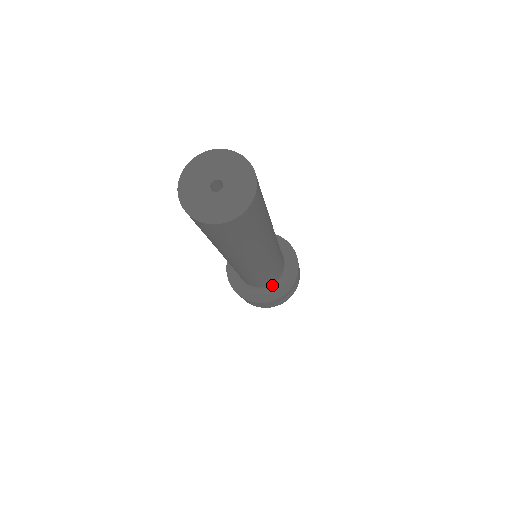
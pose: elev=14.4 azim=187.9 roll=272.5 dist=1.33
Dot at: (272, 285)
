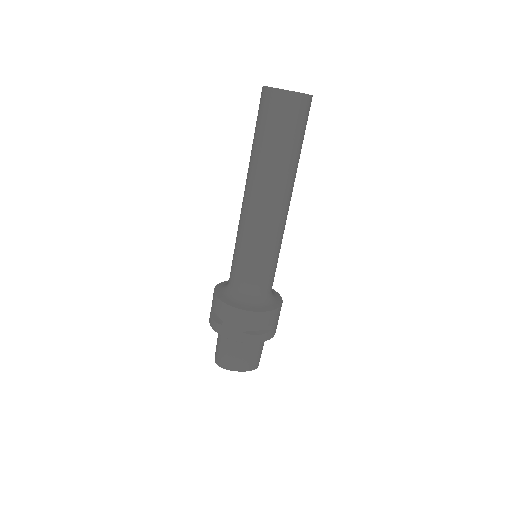
Dot at: (251, 298)
